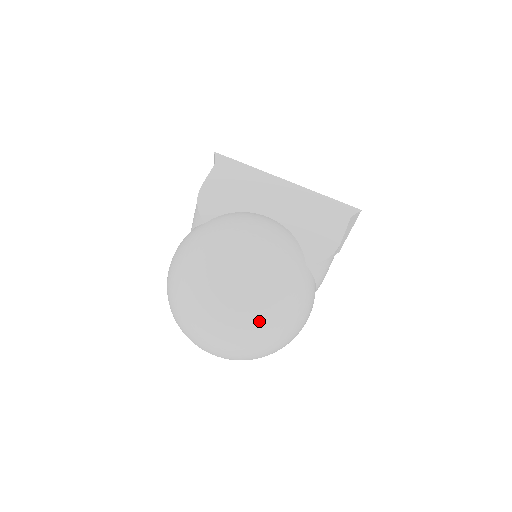
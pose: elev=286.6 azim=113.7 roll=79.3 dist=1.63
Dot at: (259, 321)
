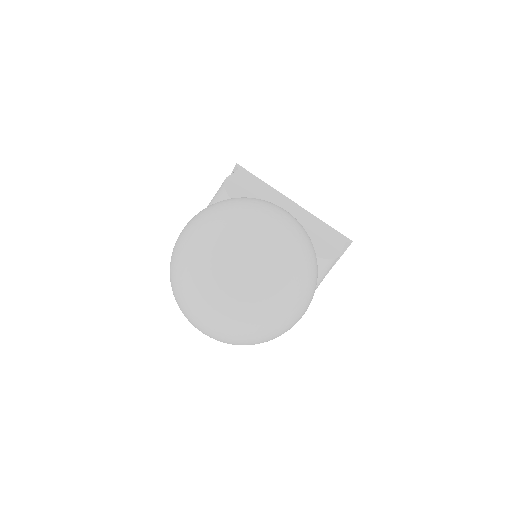
Dot at: (283, 276)
